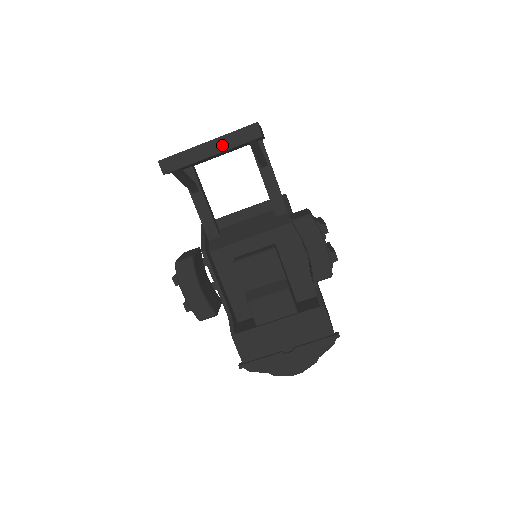
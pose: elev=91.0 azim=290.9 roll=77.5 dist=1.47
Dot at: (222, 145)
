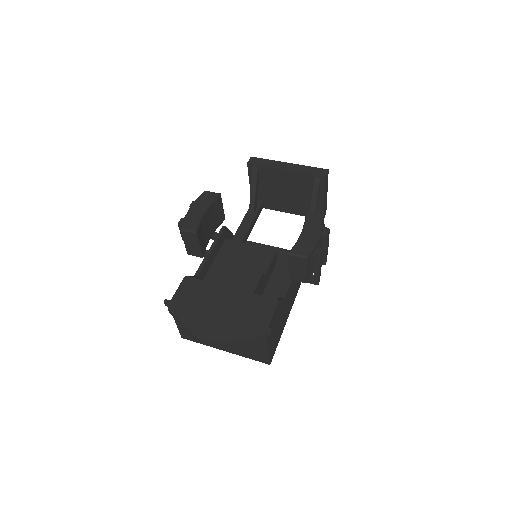
Dot at: (297, 168)
